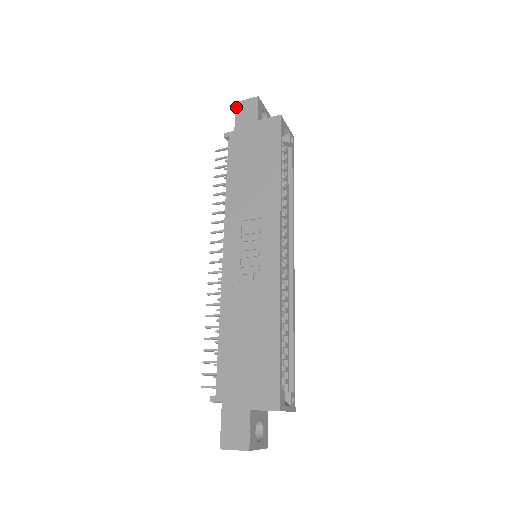
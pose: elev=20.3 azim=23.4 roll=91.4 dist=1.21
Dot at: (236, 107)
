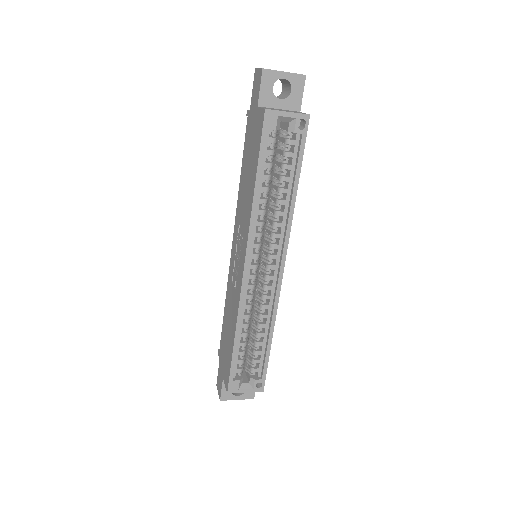
Dot at: (254, 76)
